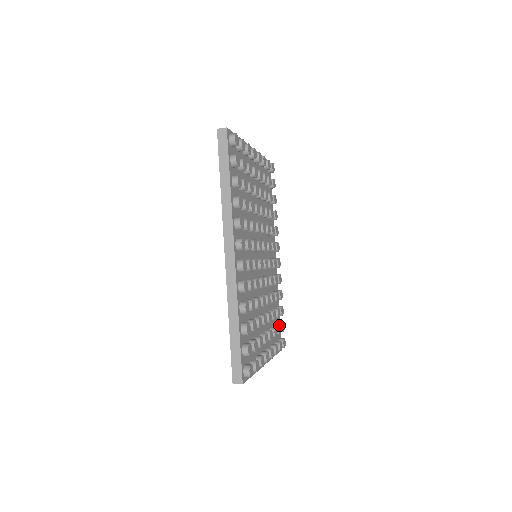
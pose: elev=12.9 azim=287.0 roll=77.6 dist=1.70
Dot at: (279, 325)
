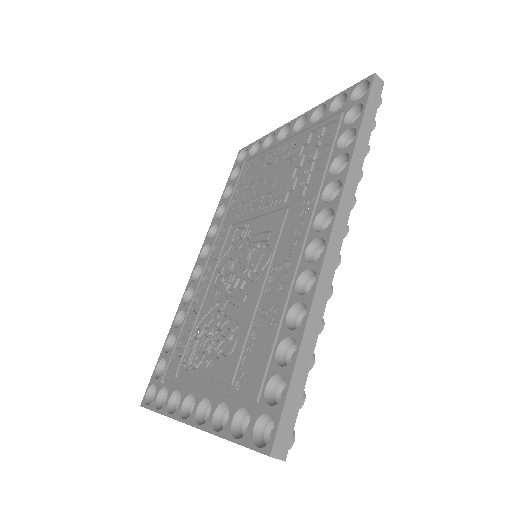
Dot at: occluded
